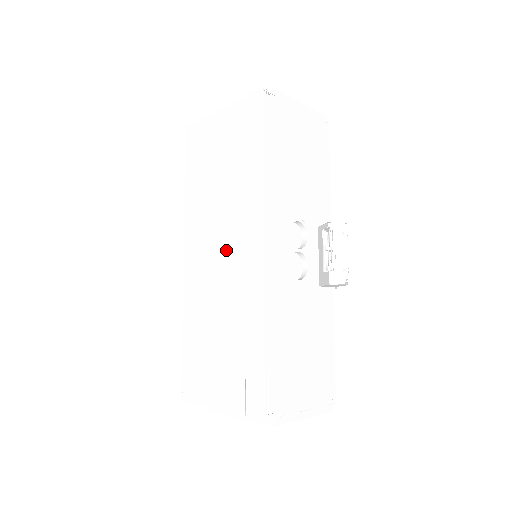
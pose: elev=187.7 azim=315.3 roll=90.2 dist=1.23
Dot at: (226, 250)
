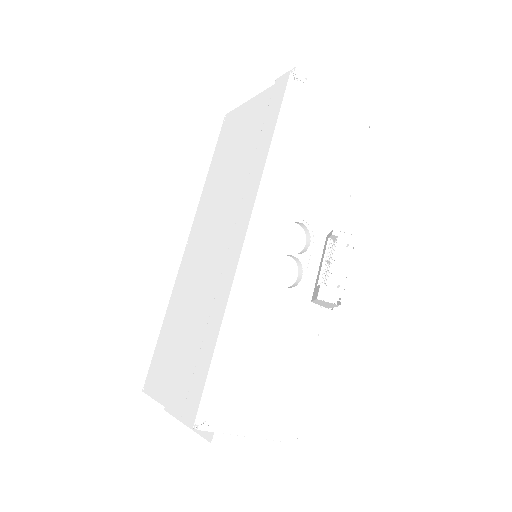
Dot at: (218, 239)
